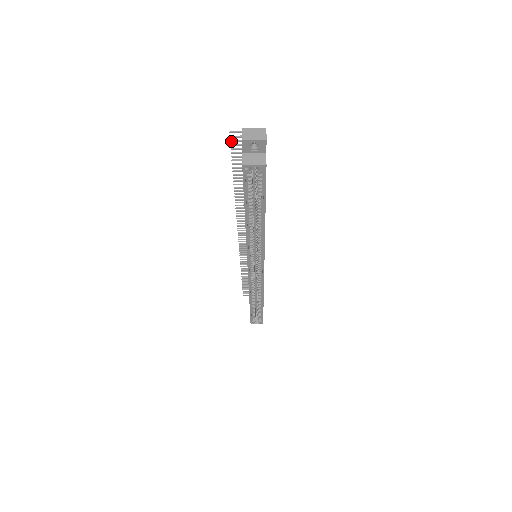
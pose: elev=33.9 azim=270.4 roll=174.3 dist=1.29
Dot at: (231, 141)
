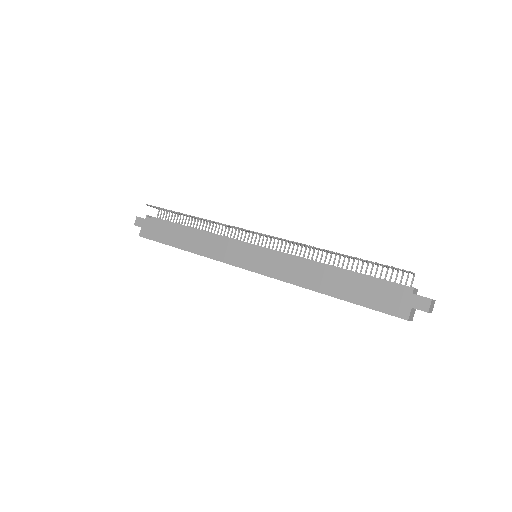
Dot at: occluded
